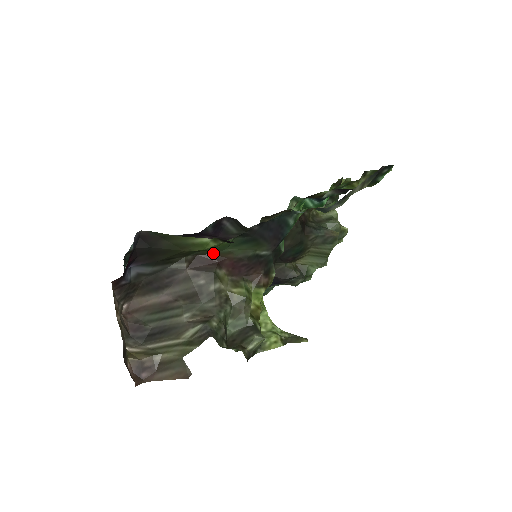
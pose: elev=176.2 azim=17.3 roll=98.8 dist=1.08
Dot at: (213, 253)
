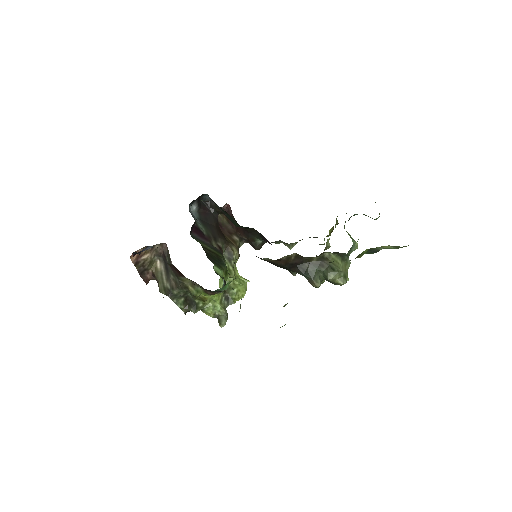
Dot at: (179, 271)
